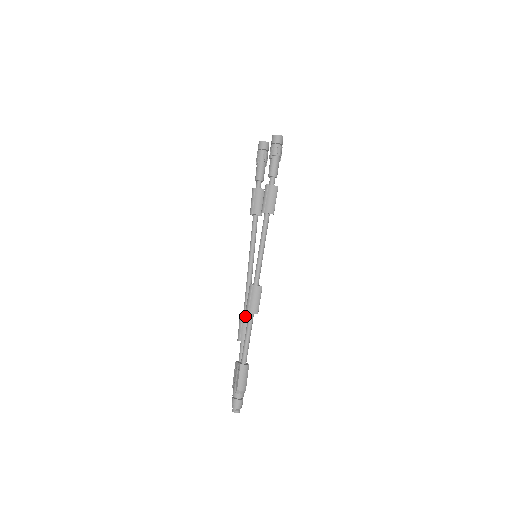
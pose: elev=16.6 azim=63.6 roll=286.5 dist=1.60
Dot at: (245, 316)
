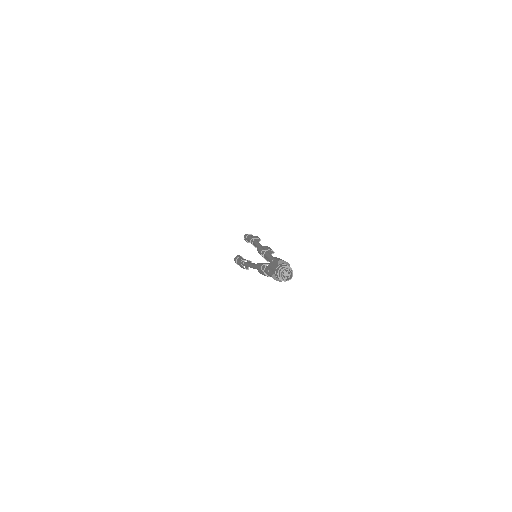
Dot at: occluded
